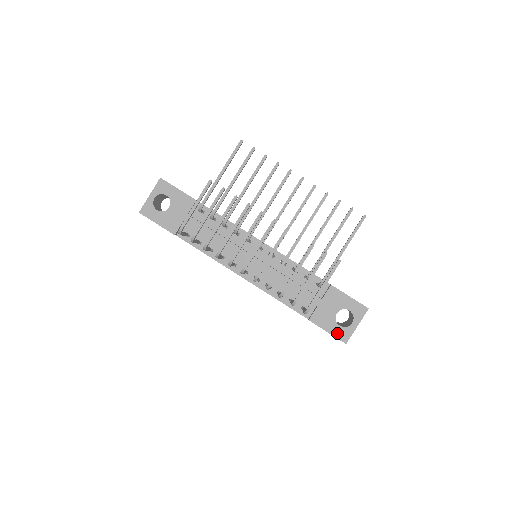
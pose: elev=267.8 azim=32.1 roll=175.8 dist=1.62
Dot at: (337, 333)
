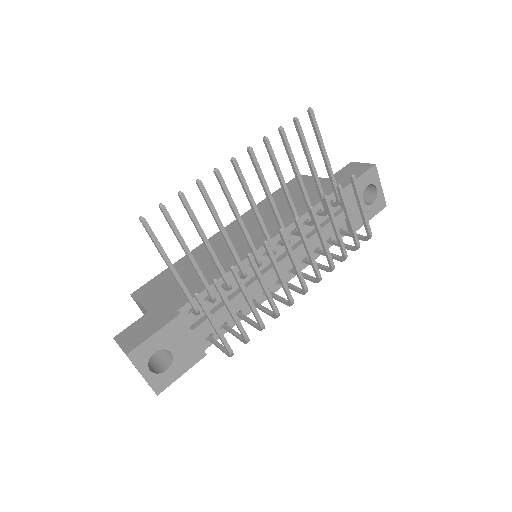
Dot at: (376, 210)
